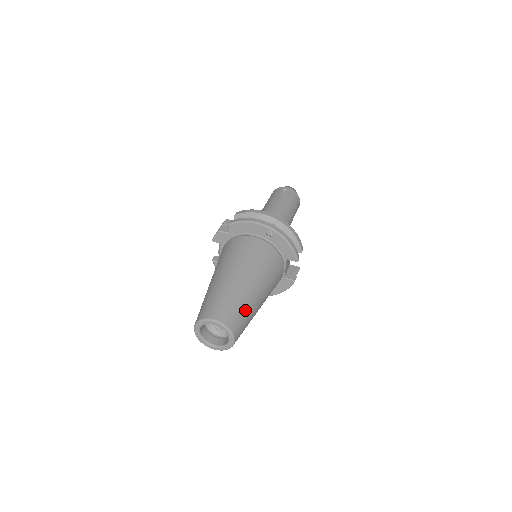
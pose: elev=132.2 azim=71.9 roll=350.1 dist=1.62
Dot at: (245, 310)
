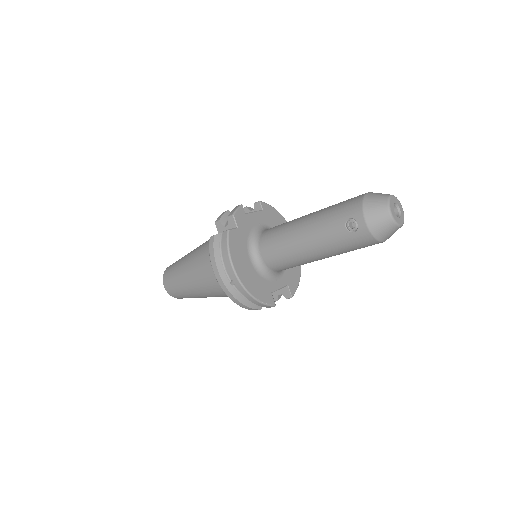
Dot at: (189, 297)
